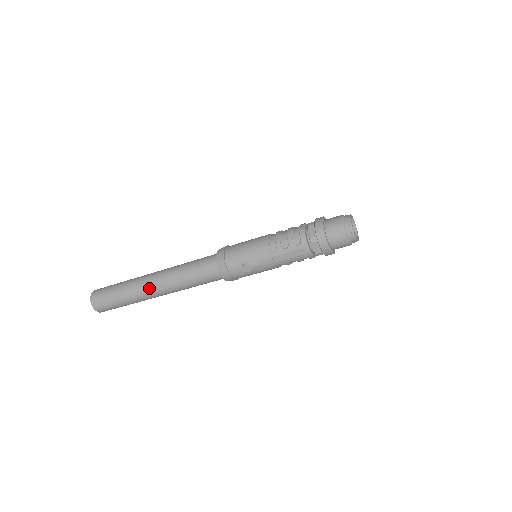
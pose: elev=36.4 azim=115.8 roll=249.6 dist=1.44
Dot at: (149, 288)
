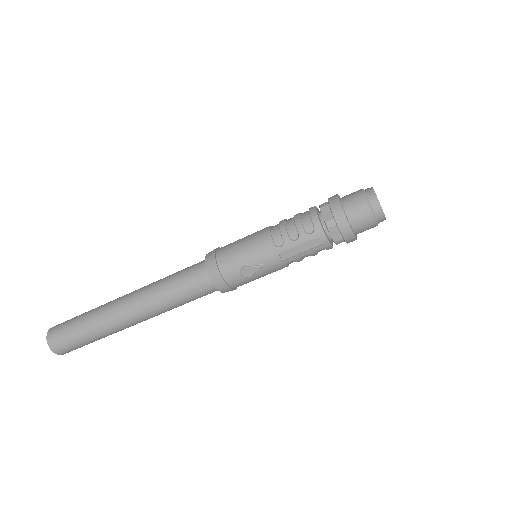
Dot at: (122, 315)
